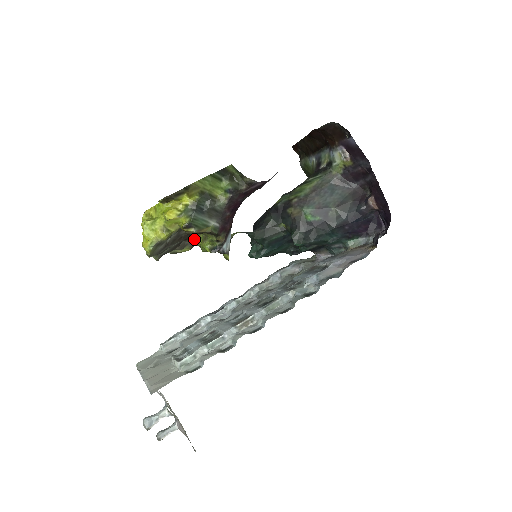
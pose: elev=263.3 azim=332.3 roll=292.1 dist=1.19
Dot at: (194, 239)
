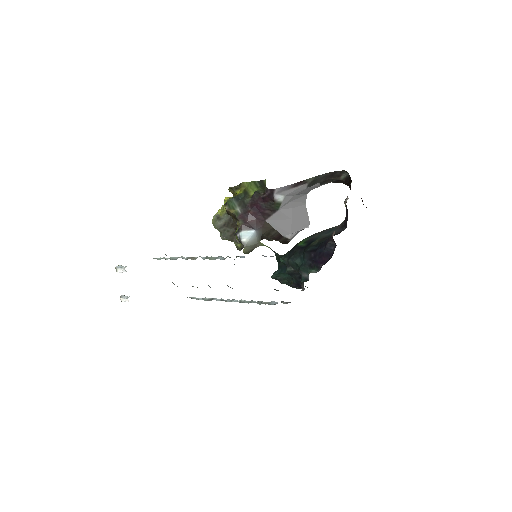
Dot at: occluded
